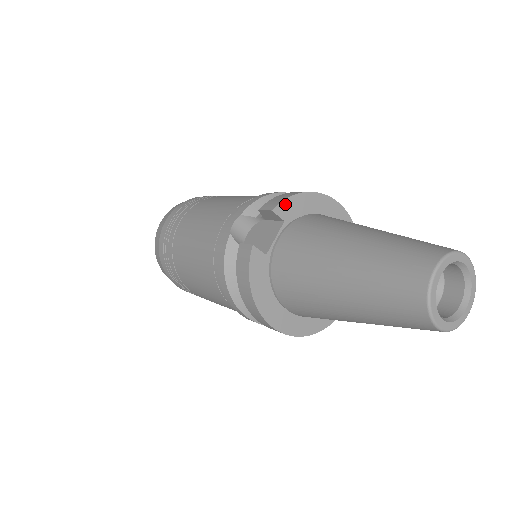
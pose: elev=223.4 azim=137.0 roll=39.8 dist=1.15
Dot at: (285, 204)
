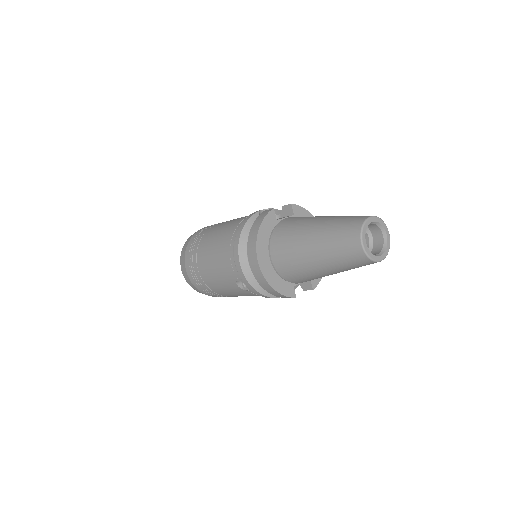
Dot at: (299, 208)
